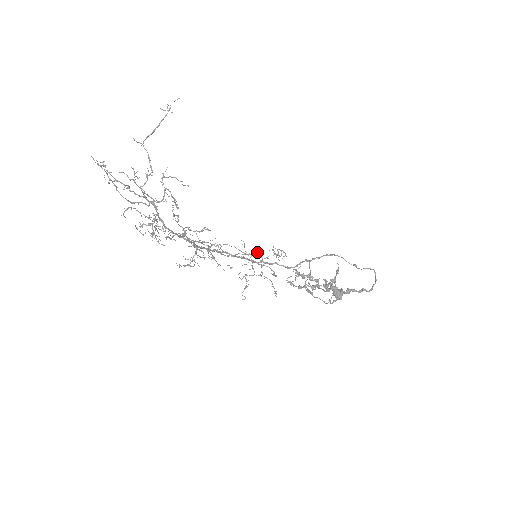
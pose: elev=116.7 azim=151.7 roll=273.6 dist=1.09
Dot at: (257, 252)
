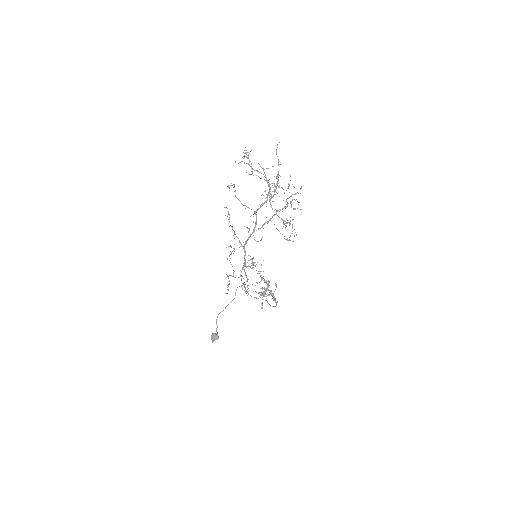
Dot at: occluded
